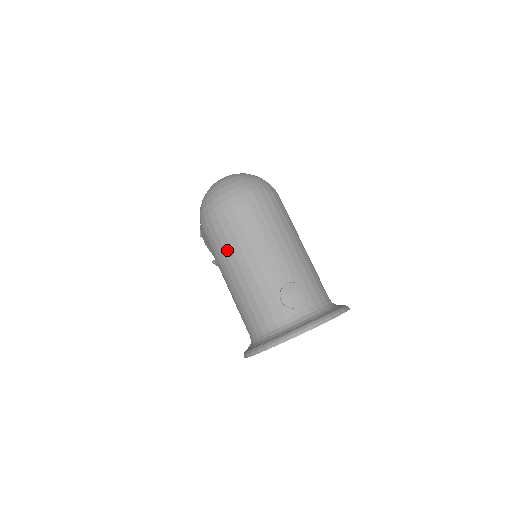
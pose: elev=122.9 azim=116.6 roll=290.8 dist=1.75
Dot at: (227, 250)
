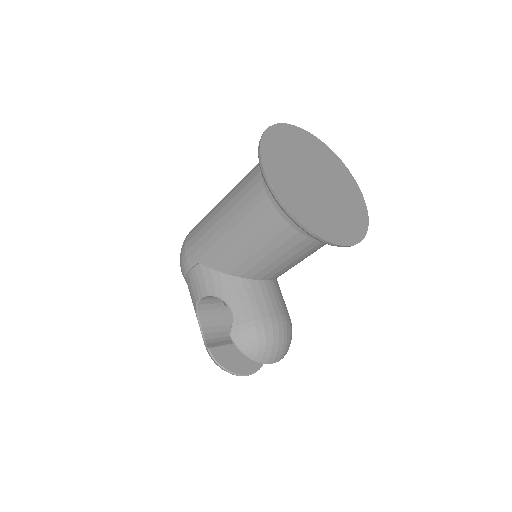
Dot at: (207, 216)
